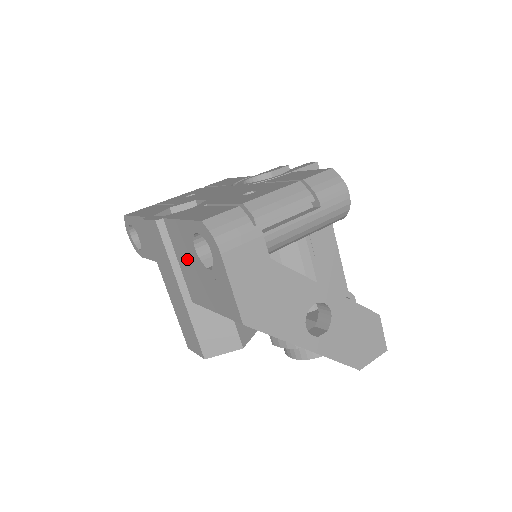
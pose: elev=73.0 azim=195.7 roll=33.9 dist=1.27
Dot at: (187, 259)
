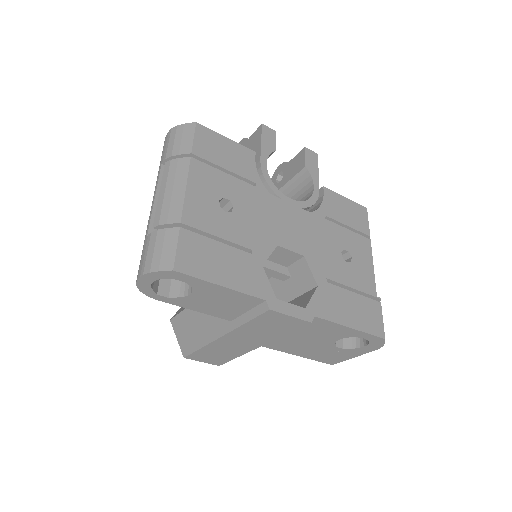
Dot at: (309, 337)
